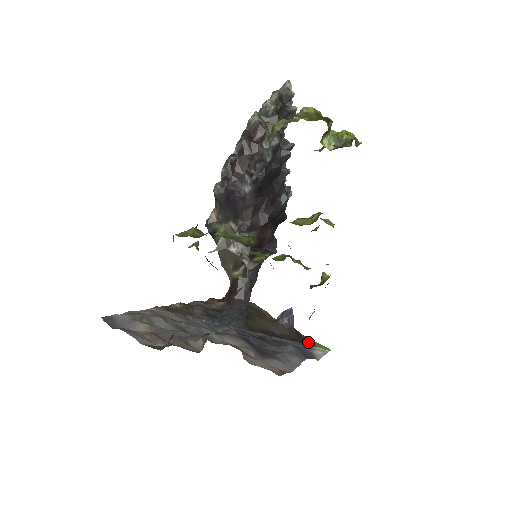
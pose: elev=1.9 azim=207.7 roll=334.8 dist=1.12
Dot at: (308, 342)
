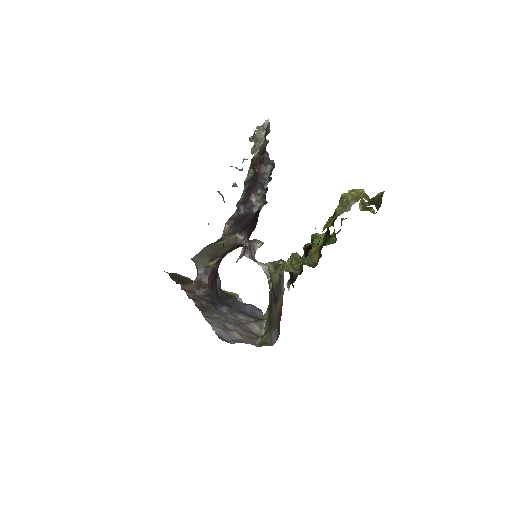
Dot at: (227, 293)
